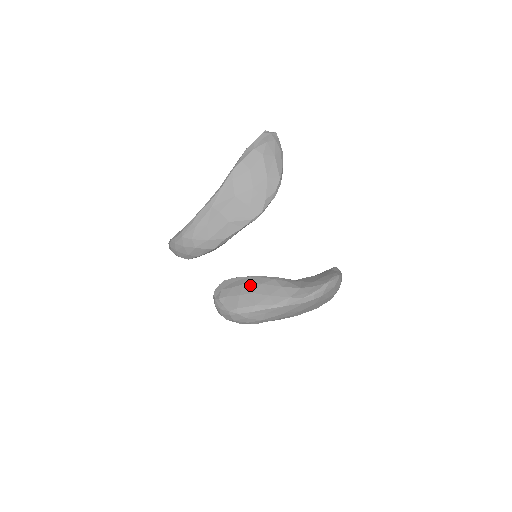
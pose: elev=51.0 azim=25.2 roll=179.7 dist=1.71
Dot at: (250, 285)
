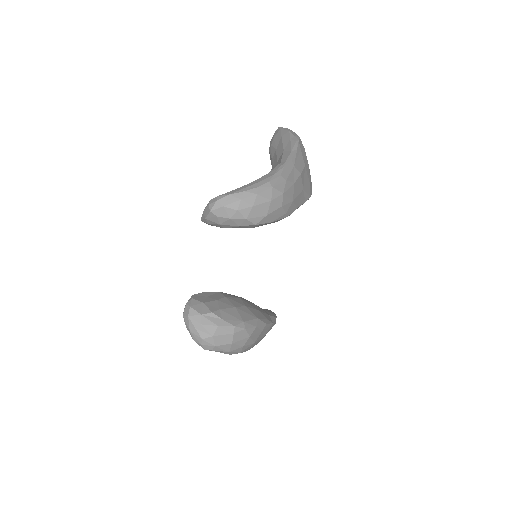
Dot at: (233, 298)
